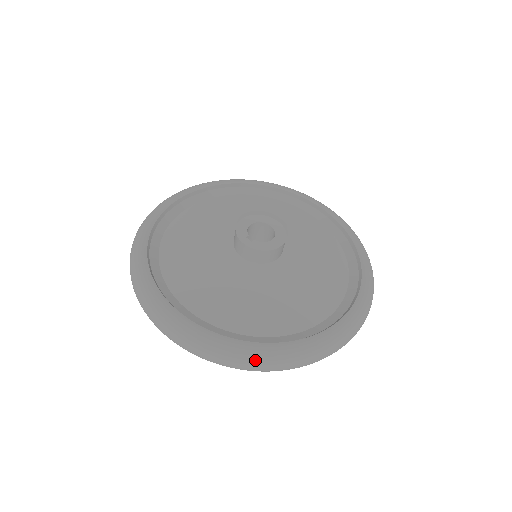
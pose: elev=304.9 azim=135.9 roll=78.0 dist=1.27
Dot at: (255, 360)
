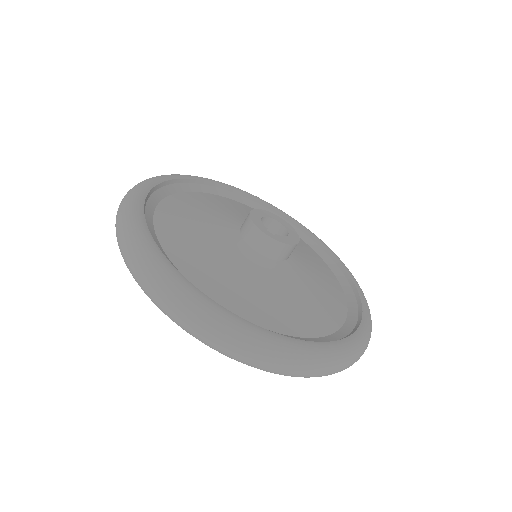
Dot at: (327, 362)
